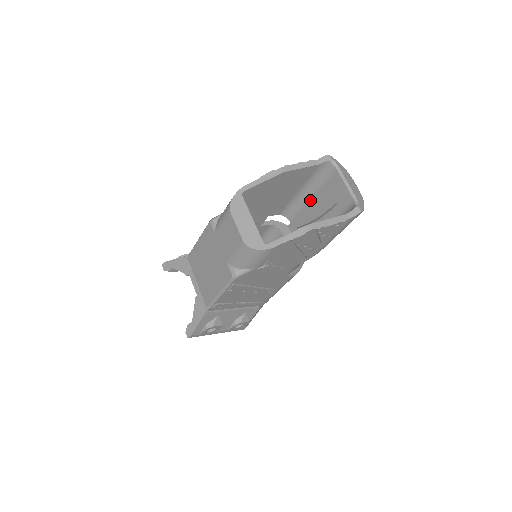
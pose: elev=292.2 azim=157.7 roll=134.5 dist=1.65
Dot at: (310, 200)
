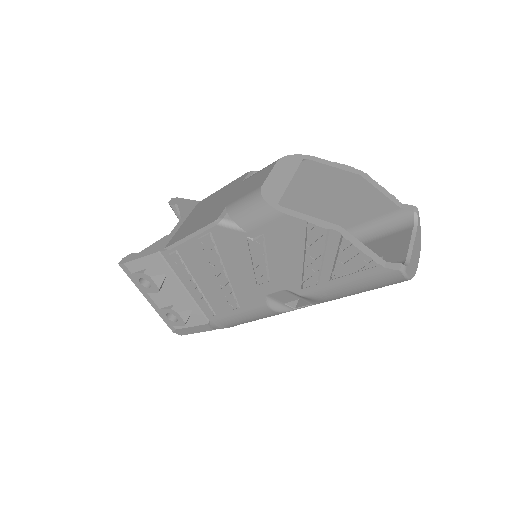
Dot at: occluded
